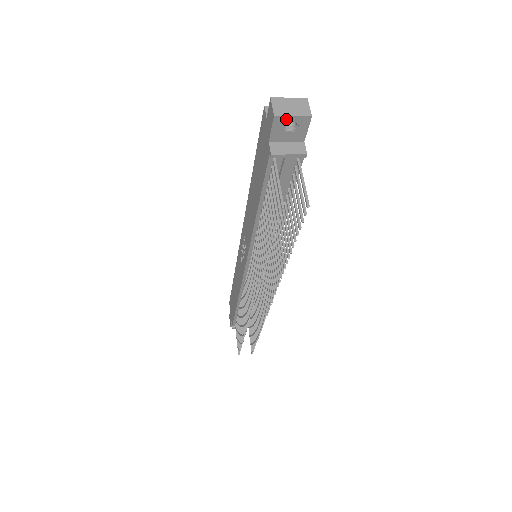
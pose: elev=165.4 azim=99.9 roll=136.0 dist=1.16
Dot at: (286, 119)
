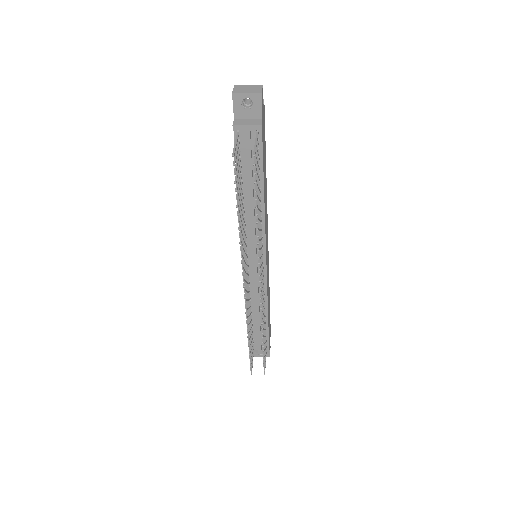
Dot at: (242, 96)
